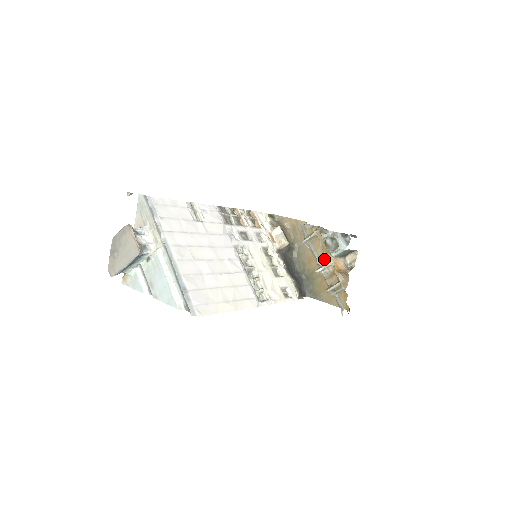
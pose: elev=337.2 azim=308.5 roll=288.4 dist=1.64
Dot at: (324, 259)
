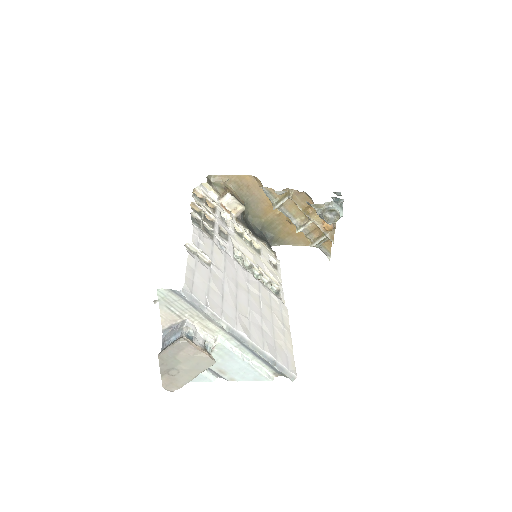
Dot at: (300, 218)
